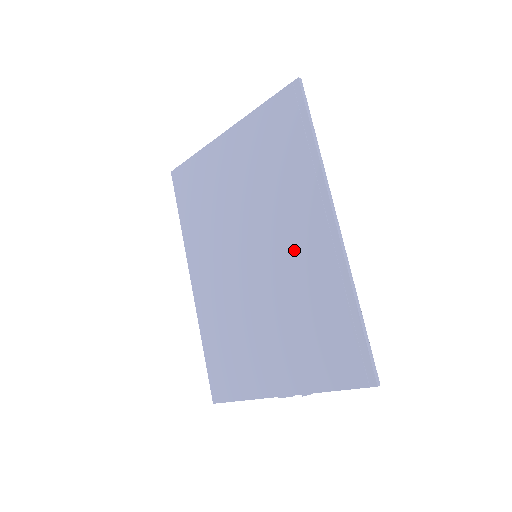
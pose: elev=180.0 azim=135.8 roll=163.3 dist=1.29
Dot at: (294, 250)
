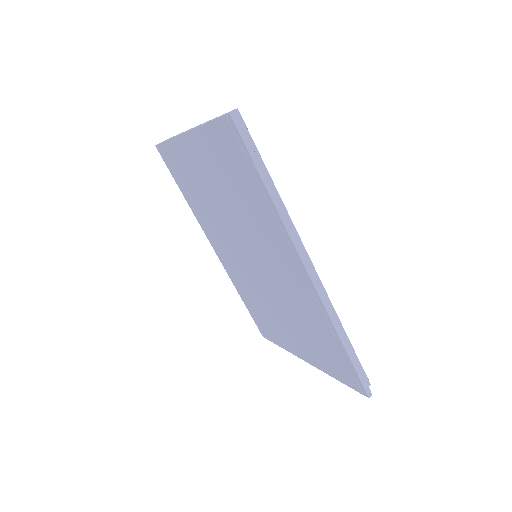
Dot at: (282, 276)
